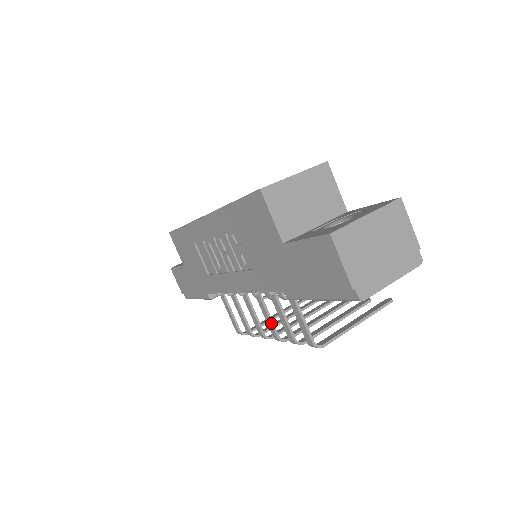
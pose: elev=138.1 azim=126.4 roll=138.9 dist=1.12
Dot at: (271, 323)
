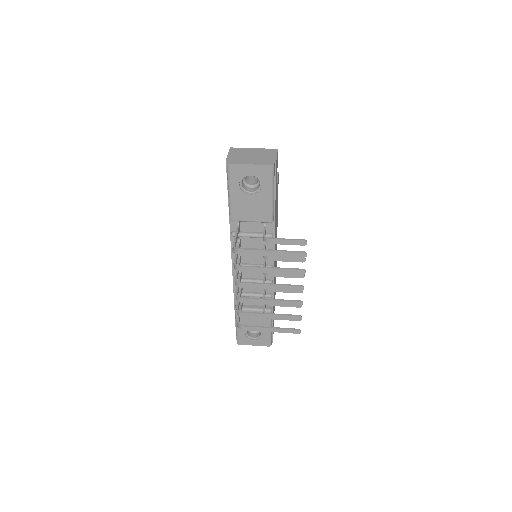
Dot at: (236, 271)
